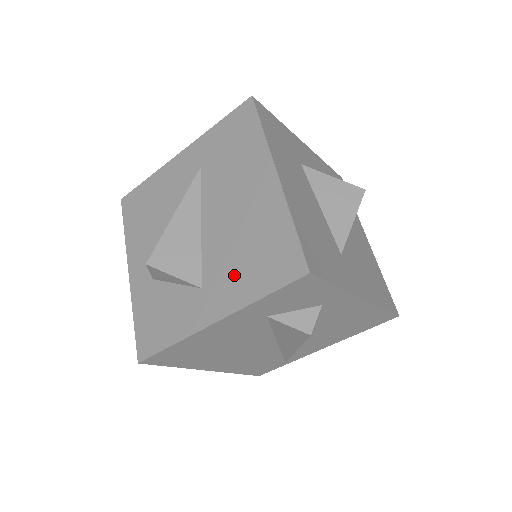
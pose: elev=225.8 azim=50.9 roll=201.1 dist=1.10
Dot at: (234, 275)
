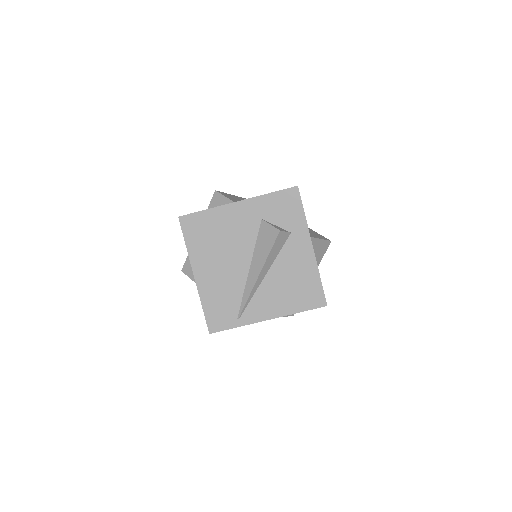
Dot at: occluded
